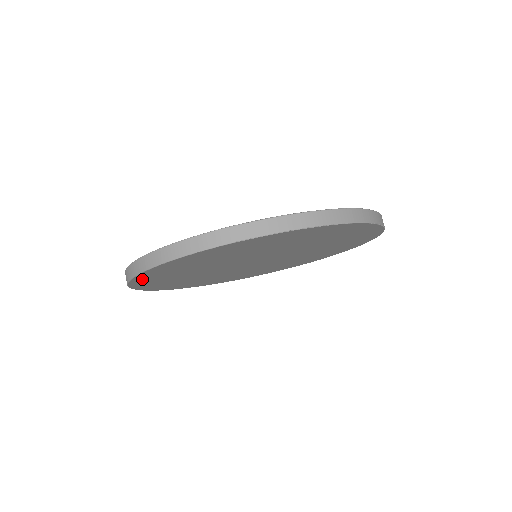
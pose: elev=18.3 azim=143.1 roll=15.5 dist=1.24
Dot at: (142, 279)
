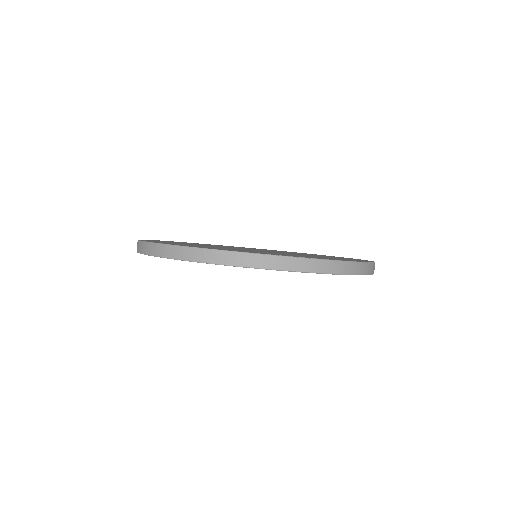
Dot at: occluded
